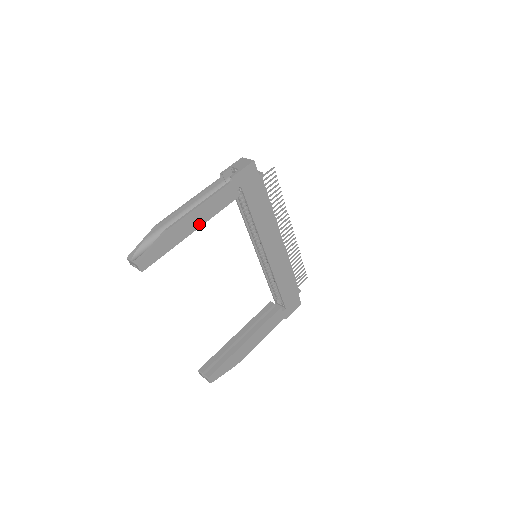
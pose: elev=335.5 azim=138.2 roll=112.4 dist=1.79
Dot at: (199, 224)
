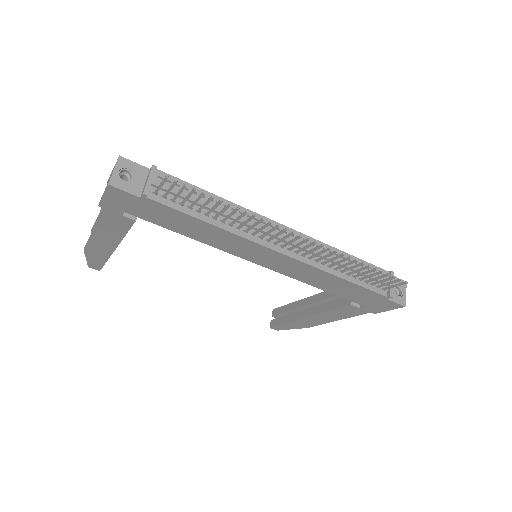
Dot at: (113, 244)
